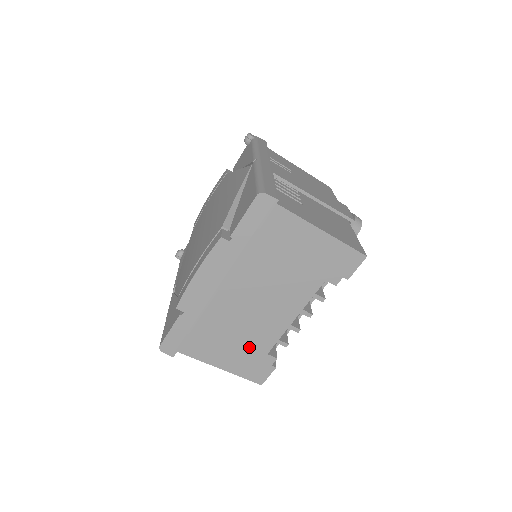
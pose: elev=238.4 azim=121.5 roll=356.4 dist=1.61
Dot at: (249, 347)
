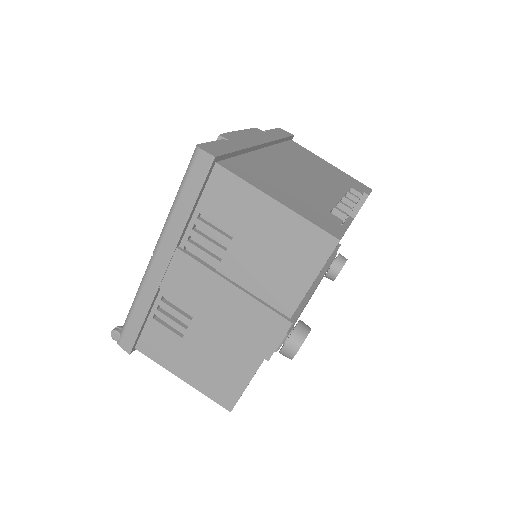
Dot at: (305, 198)
